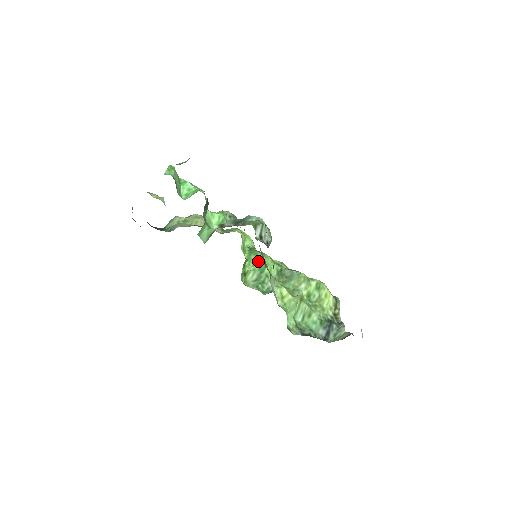
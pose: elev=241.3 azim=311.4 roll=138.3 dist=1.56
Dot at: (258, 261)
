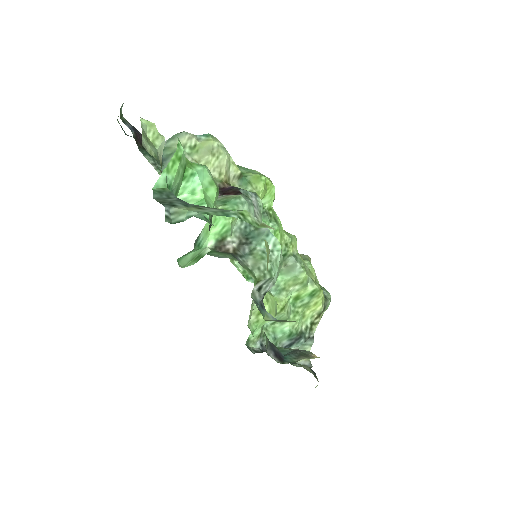
Dot at: occluded
